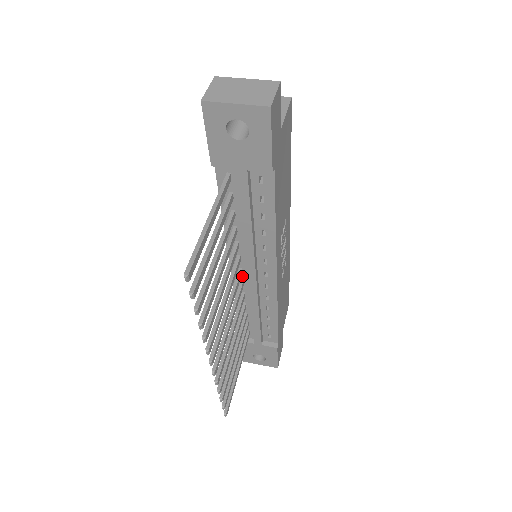
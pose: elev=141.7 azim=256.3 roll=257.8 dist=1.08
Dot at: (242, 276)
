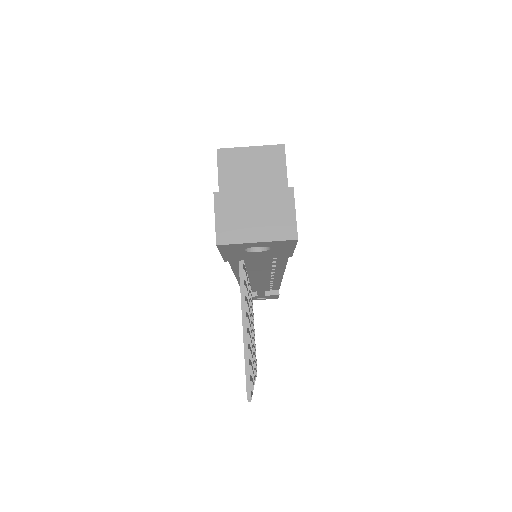
Dot at: occluded
